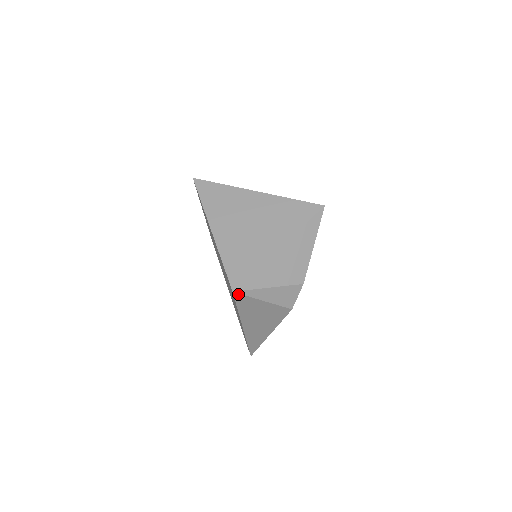
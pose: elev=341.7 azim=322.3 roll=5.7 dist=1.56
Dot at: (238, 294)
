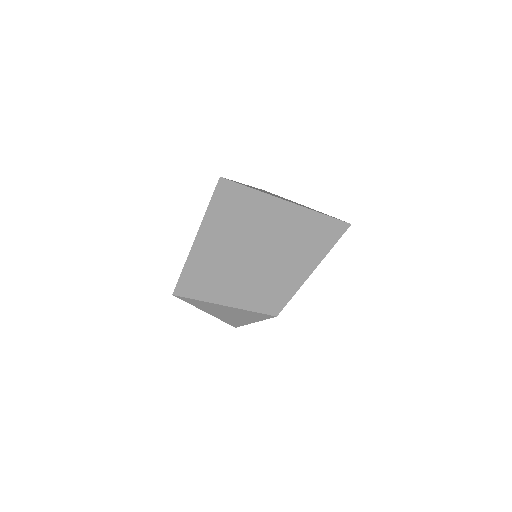
Dot at: occluded
